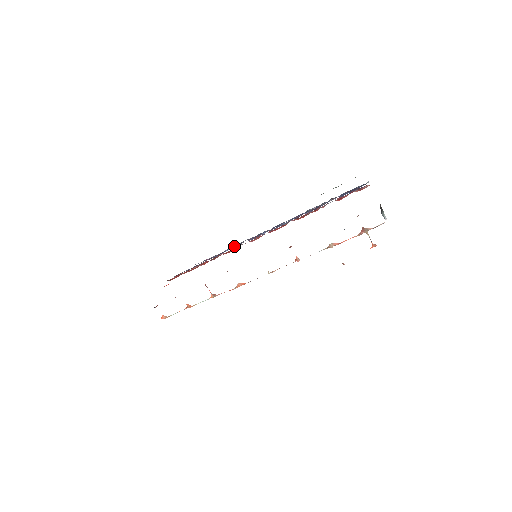
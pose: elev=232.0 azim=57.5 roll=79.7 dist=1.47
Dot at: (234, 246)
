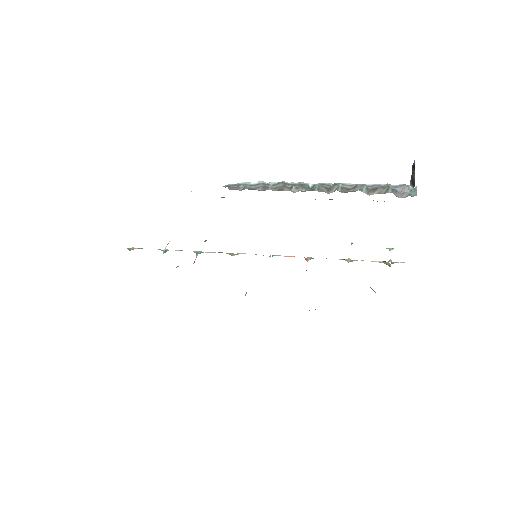
Dot at: occluded
